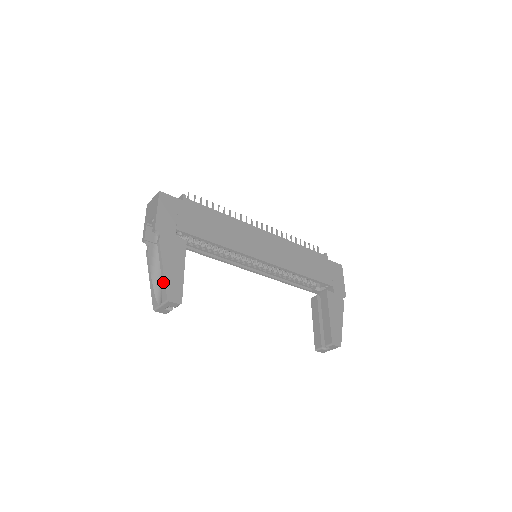
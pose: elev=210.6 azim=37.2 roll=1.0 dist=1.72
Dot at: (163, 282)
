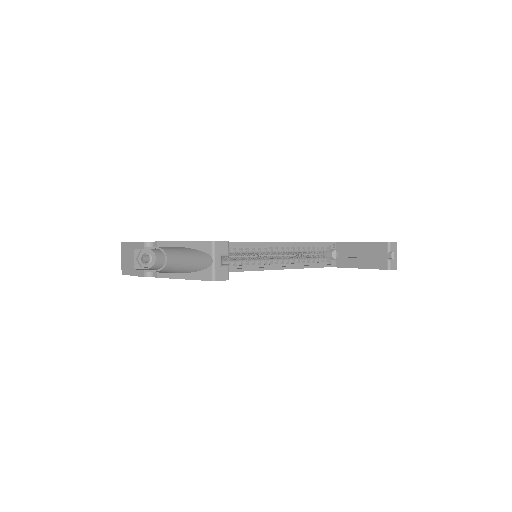
Dot at: (193, 245)
